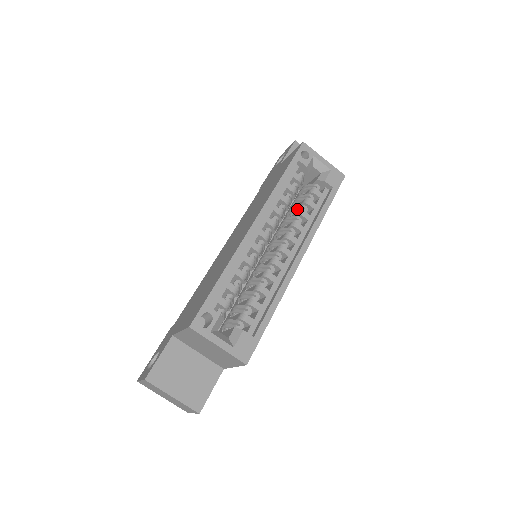
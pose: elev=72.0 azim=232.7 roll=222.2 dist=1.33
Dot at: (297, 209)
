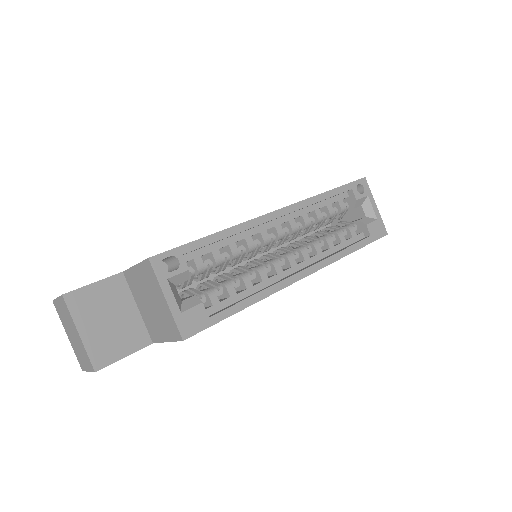
Dot at: (324, 234)
